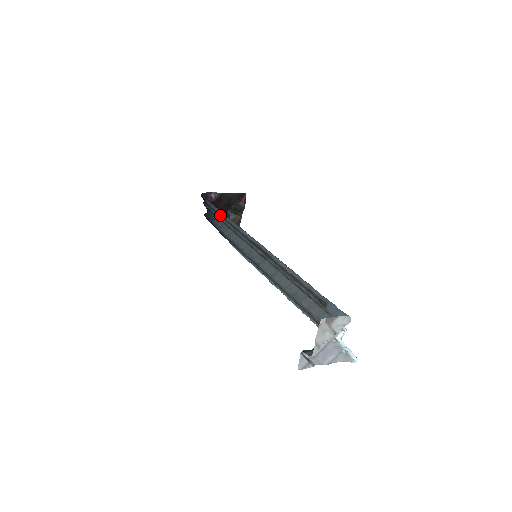
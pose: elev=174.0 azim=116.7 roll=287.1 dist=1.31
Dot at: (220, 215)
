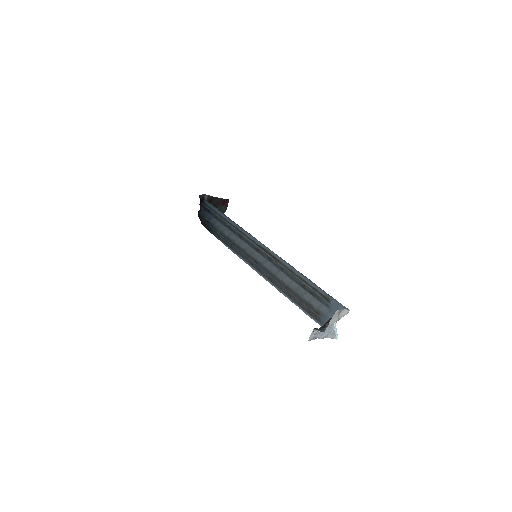
Dot at: (224, 218)
